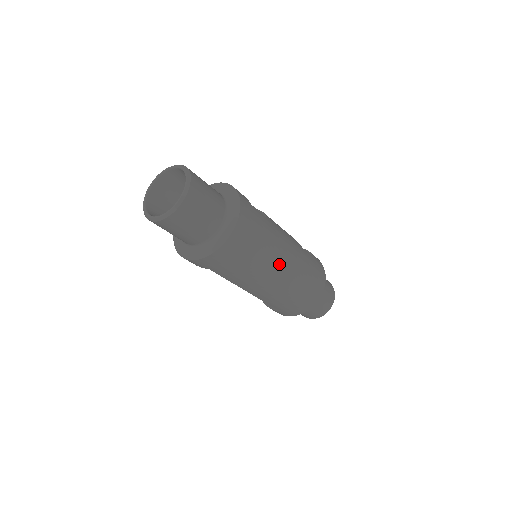
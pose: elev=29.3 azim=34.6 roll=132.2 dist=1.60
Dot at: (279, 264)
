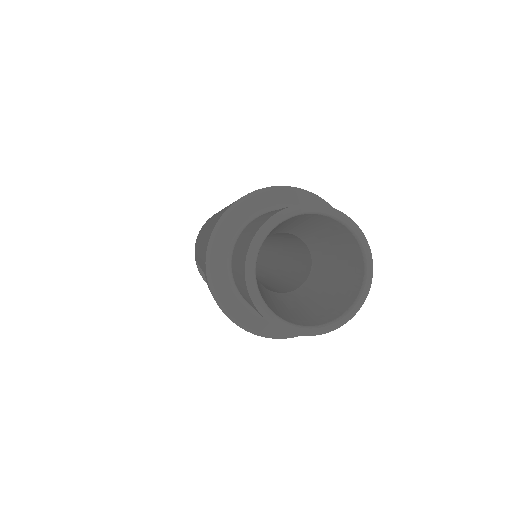
Dot at: occluded
